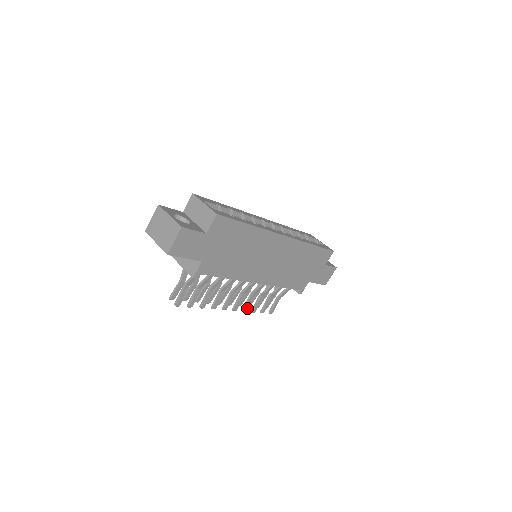
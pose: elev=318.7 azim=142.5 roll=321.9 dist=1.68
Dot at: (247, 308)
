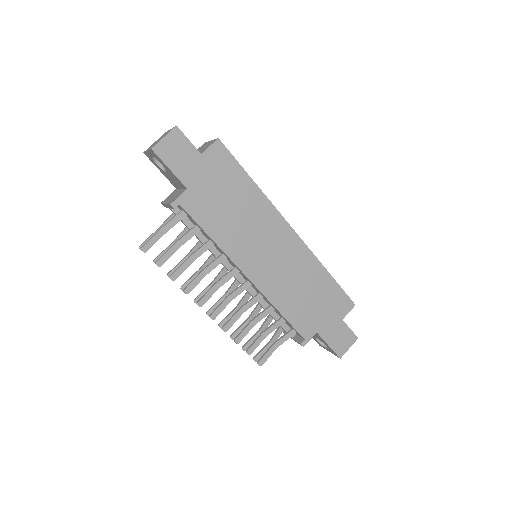
Dot at: (229, 327)
